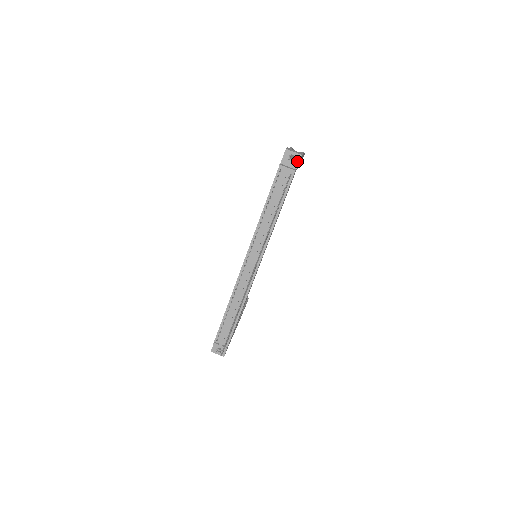
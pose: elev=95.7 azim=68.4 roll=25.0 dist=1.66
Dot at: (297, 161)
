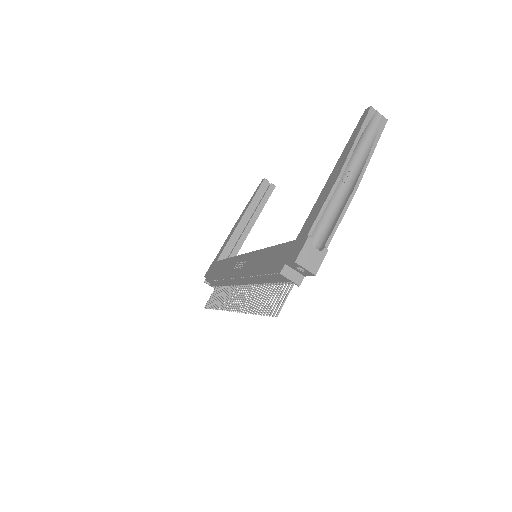
Dot at: (308, 274)
